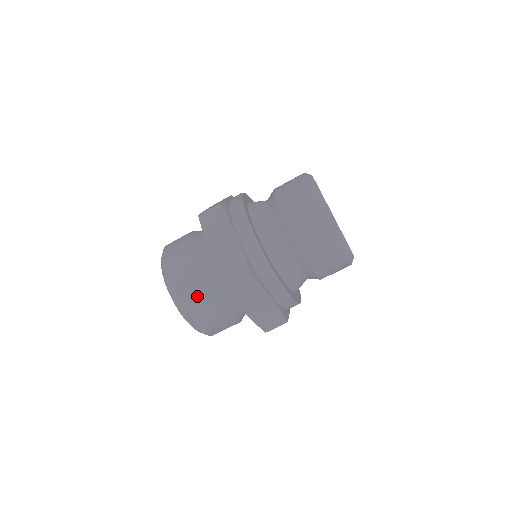
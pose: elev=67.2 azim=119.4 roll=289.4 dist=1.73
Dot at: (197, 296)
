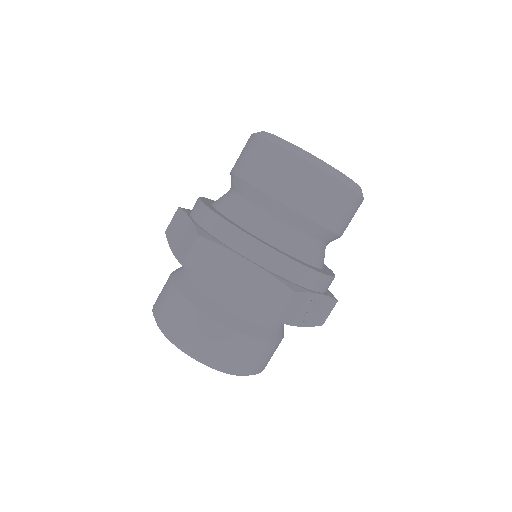
Dot at: (240, 347)
